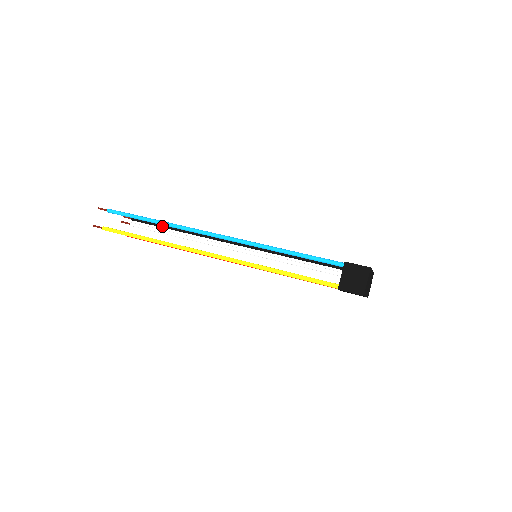
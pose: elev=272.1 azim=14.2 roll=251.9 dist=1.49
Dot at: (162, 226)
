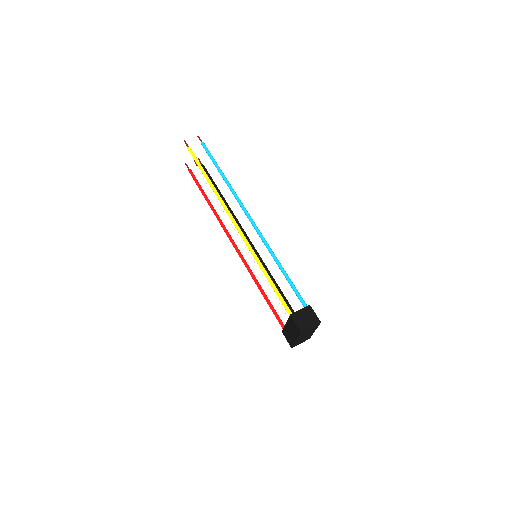
Dot at: (216, 187)
